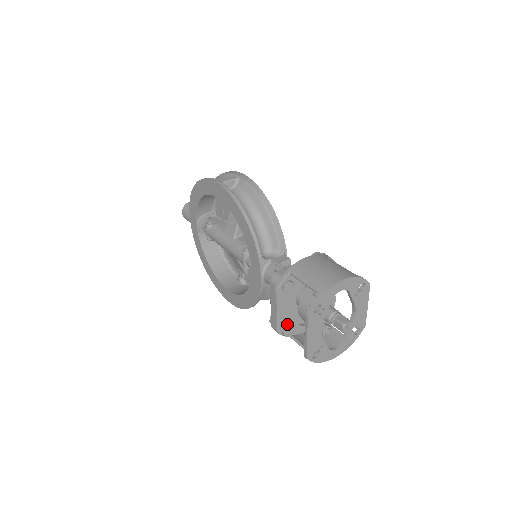
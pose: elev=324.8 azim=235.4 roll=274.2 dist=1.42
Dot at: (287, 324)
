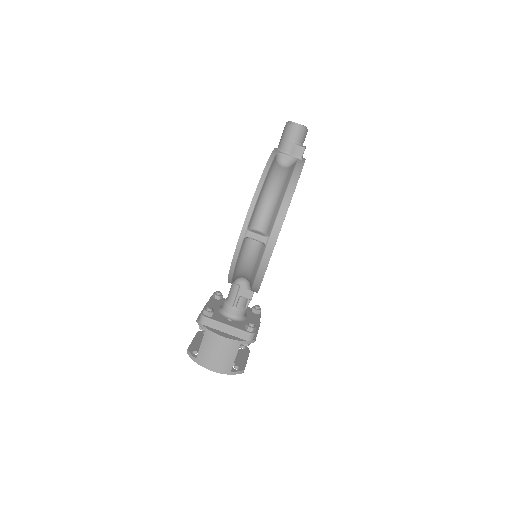
Dot at: occluded
